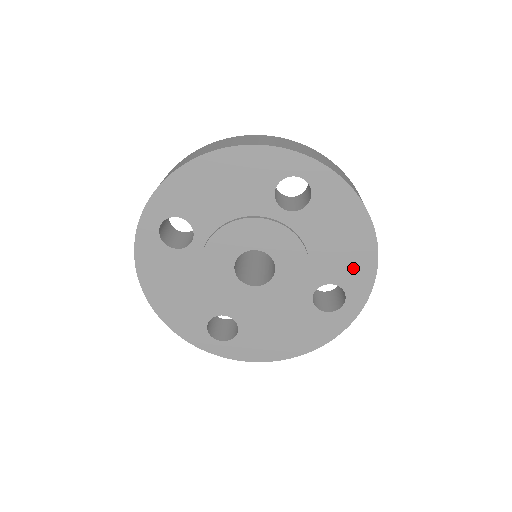
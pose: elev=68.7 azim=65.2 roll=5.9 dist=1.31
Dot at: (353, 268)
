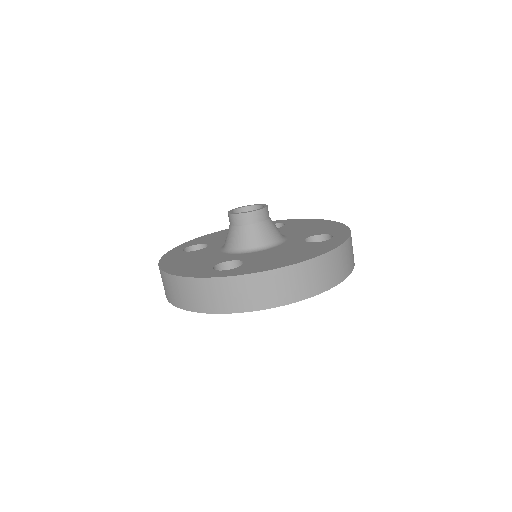
Dot at: occluded
